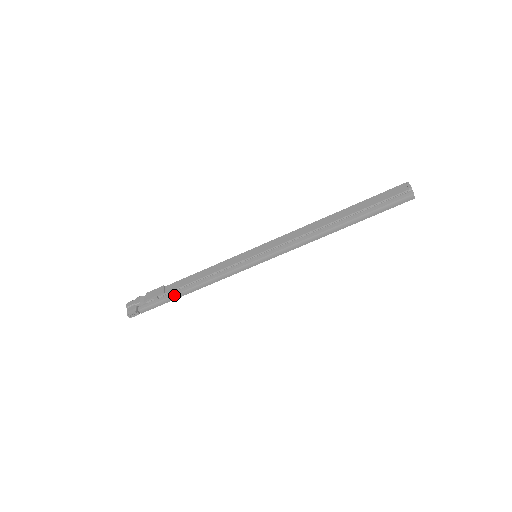
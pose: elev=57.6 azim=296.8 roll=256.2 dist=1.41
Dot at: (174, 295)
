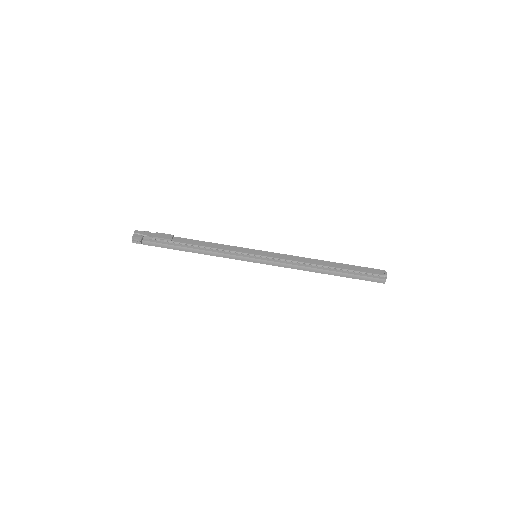
Dot at: (178, 246)
